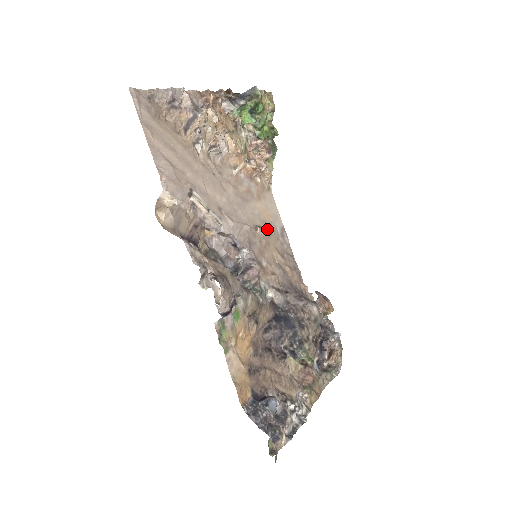
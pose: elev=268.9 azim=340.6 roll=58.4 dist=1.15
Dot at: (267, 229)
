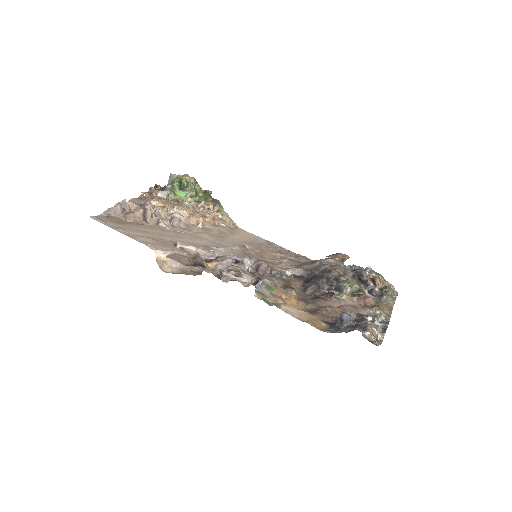
Dot at: (254, 245)
